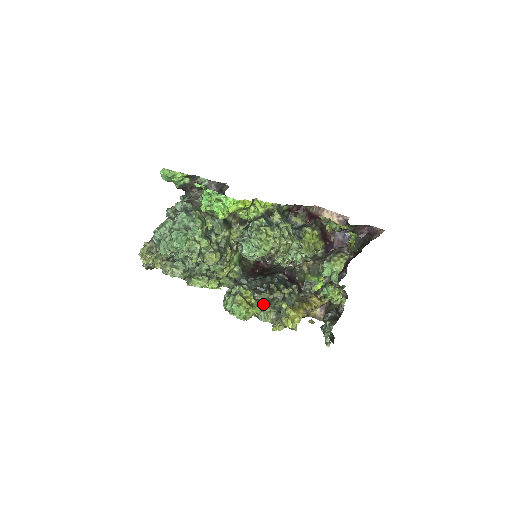
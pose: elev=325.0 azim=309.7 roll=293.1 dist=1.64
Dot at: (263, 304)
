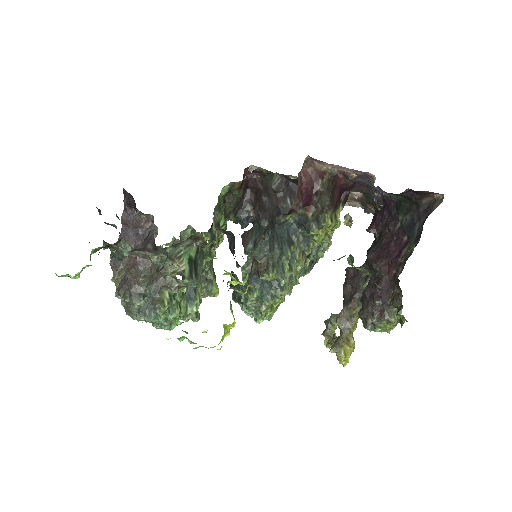
Dot at: occluded
